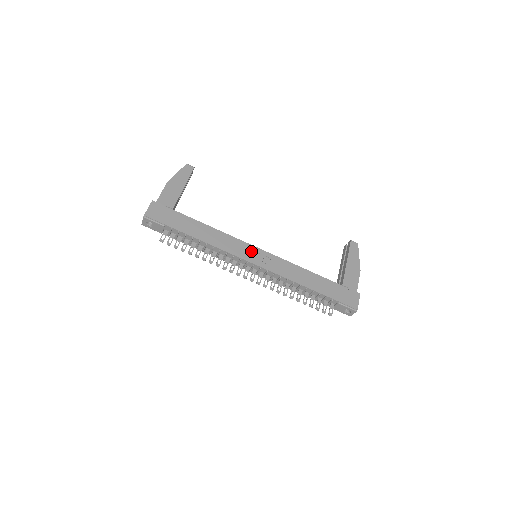
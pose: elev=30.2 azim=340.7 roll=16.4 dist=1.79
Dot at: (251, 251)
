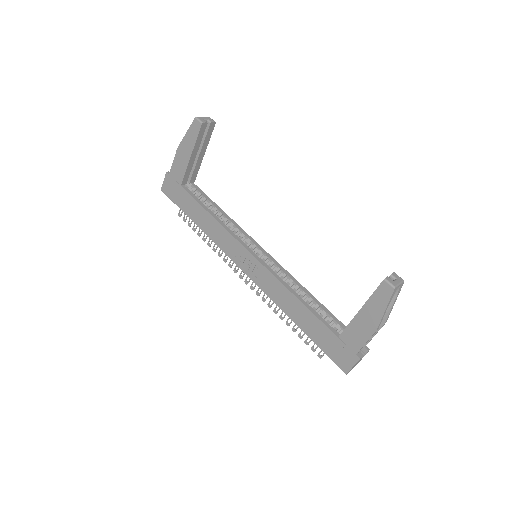
Dot at: (242, 255)
